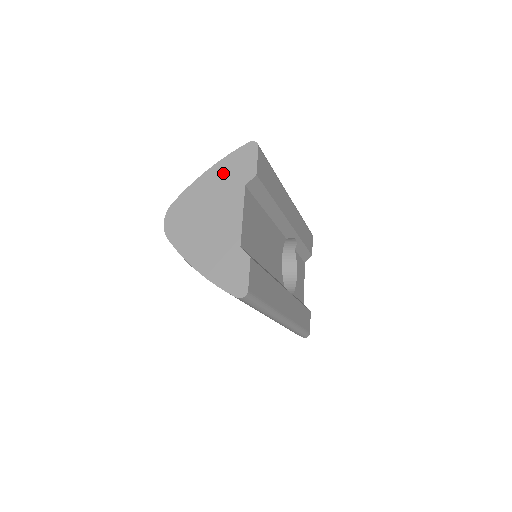
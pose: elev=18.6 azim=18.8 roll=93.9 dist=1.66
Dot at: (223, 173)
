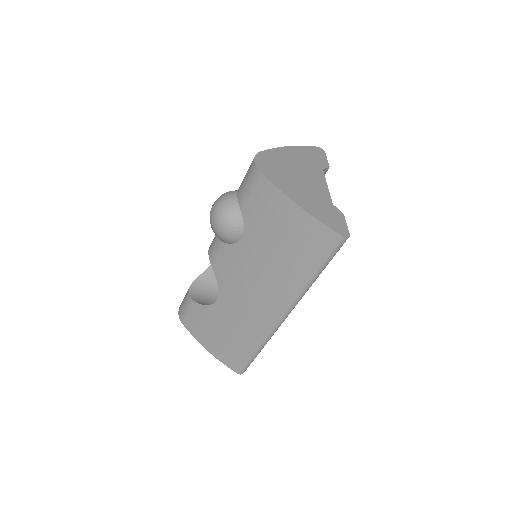
Dot at: (302, 154)
